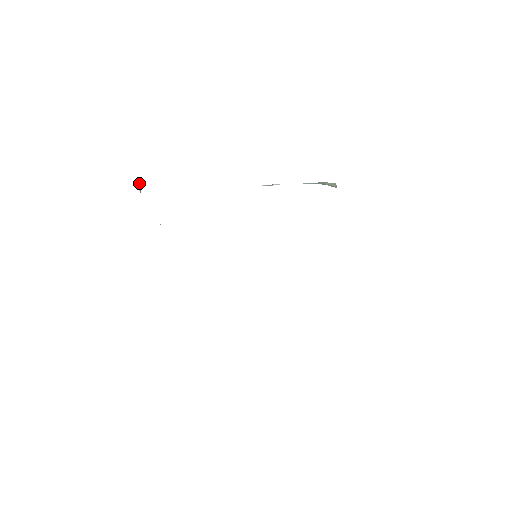
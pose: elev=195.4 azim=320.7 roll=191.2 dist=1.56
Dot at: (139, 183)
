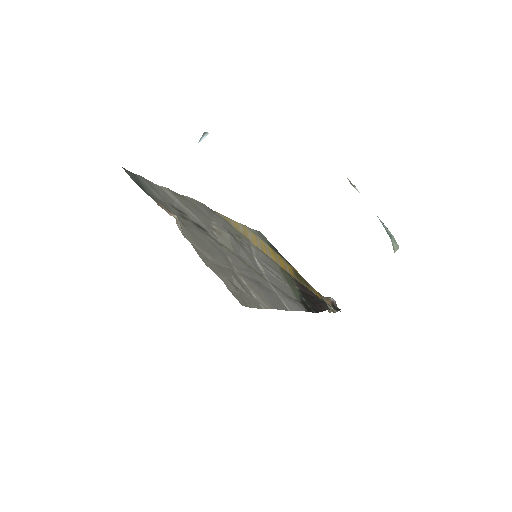
Dot at: (207, 132)
